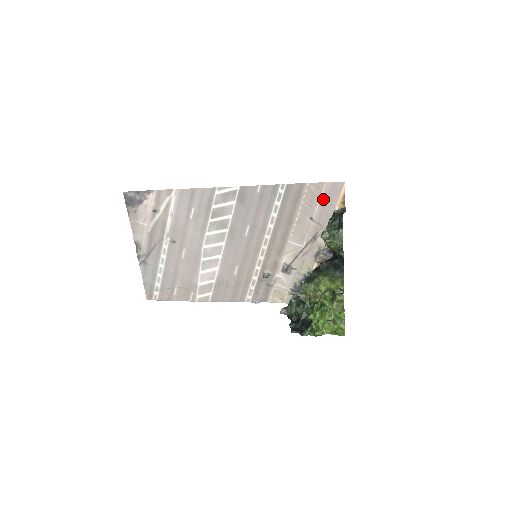
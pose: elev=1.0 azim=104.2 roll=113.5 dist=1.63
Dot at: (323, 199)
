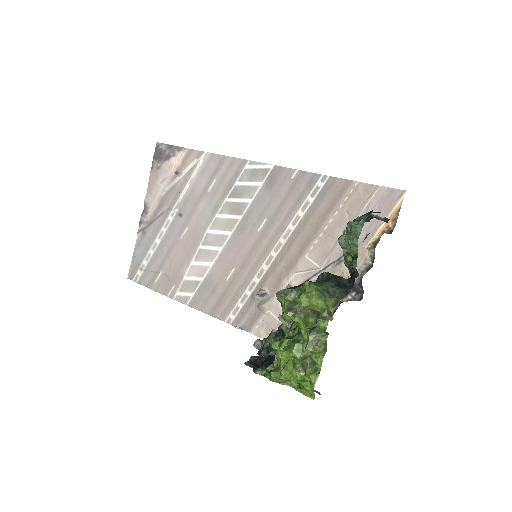
Dot at: (369, 208)
